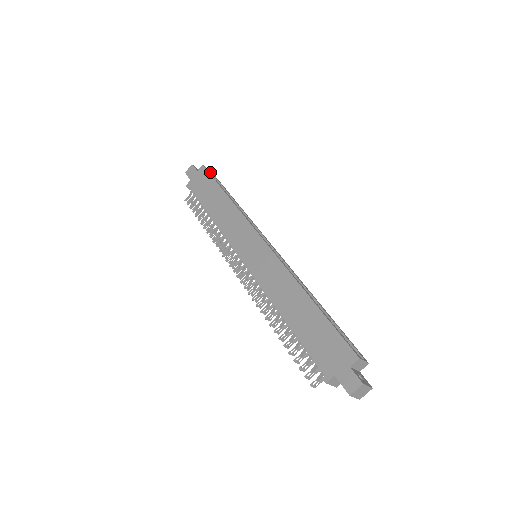
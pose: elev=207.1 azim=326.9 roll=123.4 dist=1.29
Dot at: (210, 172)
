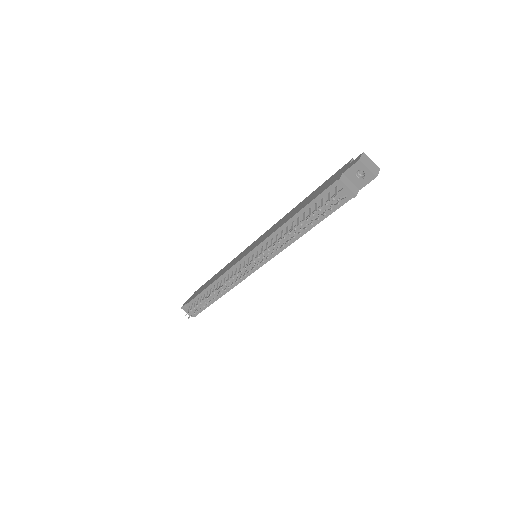
Dot at: occluded
